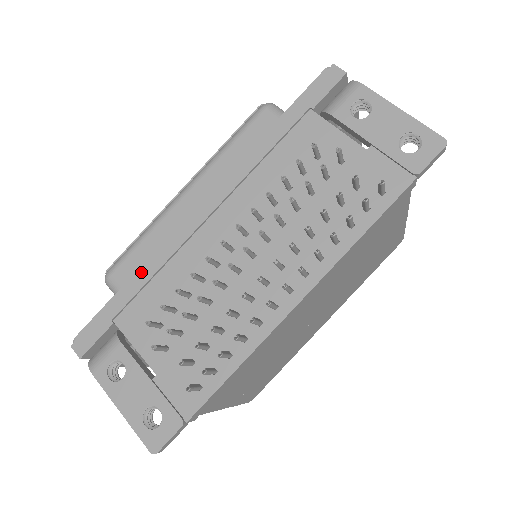
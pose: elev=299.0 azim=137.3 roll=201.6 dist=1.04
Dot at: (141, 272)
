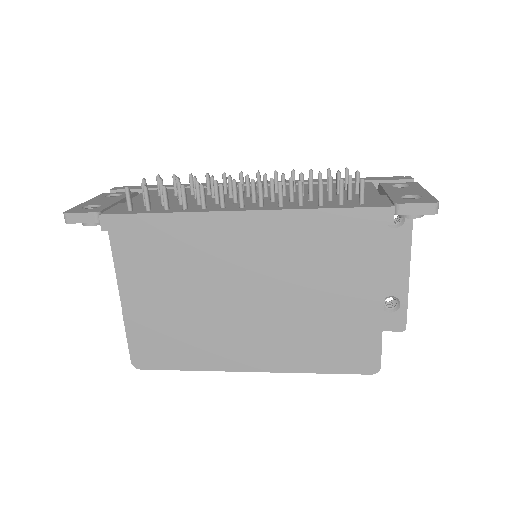
Dot at: (189, 184)
